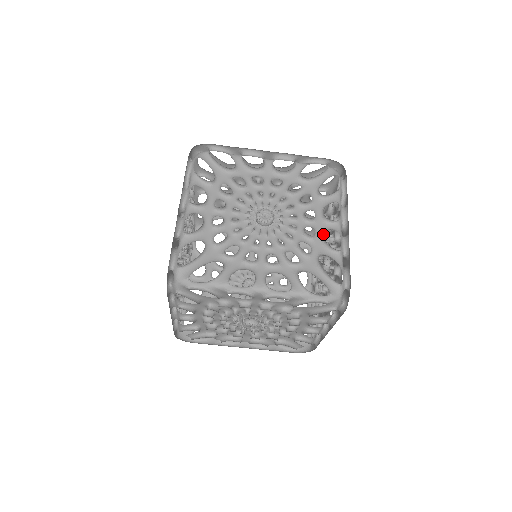
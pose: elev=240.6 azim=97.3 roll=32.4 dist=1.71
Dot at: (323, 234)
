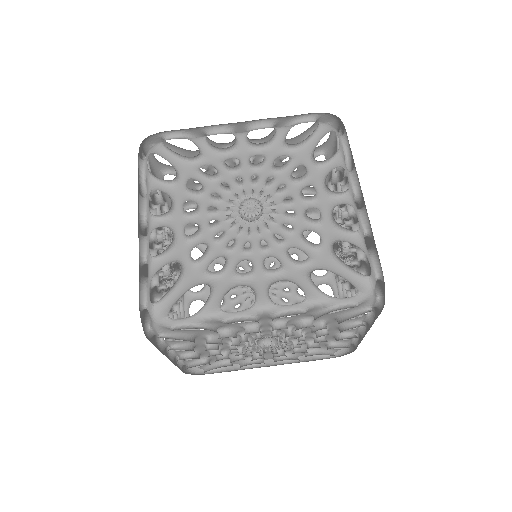
Dot at: occluded
